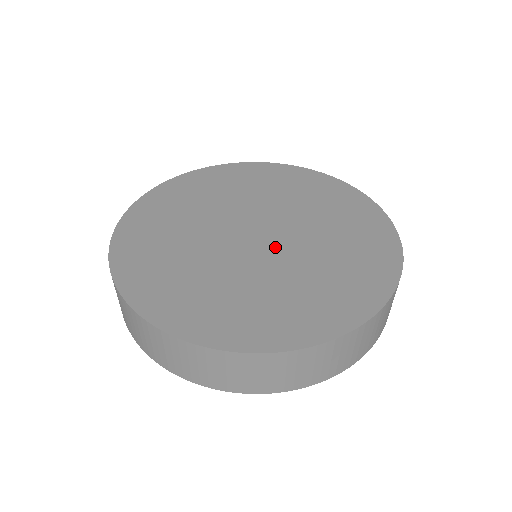
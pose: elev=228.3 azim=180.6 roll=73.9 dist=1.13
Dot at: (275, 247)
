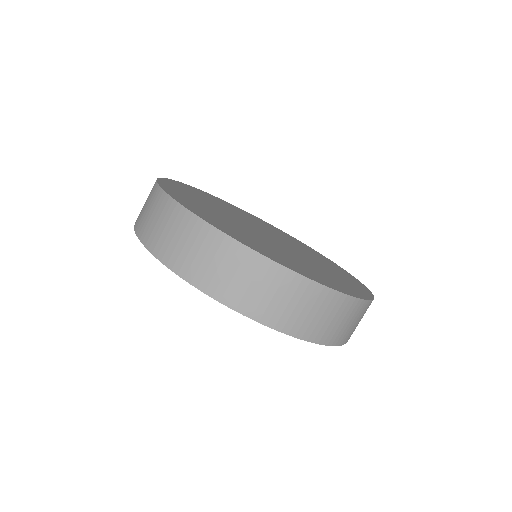
Dot at: (272, 241)
